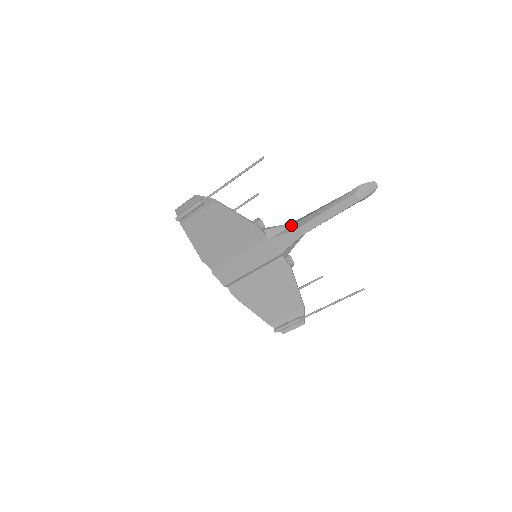
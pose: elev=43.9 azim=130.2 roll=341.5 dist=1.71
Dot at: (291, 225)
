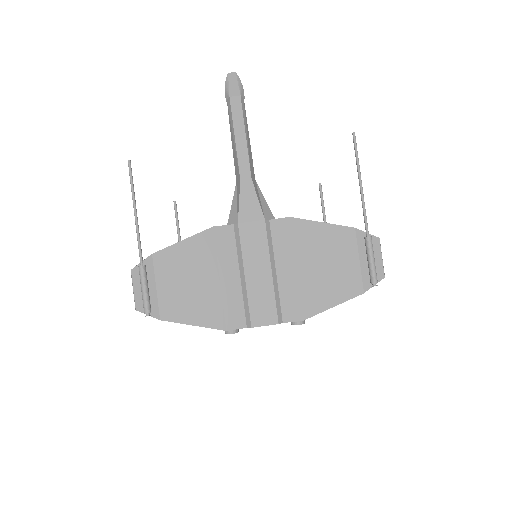
Dot at: (236, 190)
